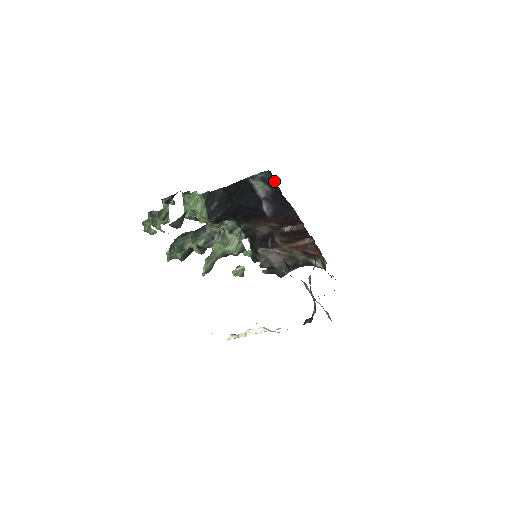
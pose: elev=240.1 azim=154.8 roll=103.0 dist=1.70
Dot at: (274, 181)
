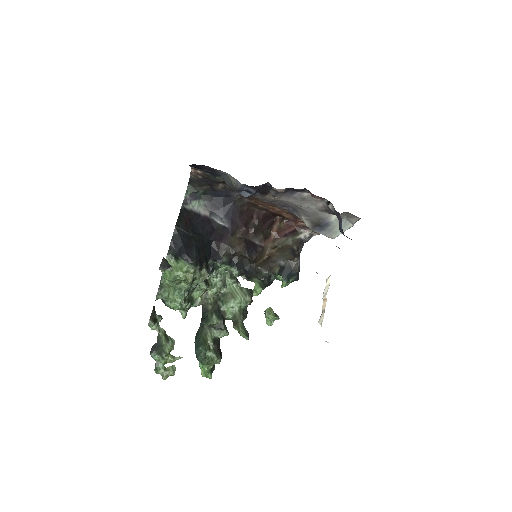
Dot at: (199, 186)
